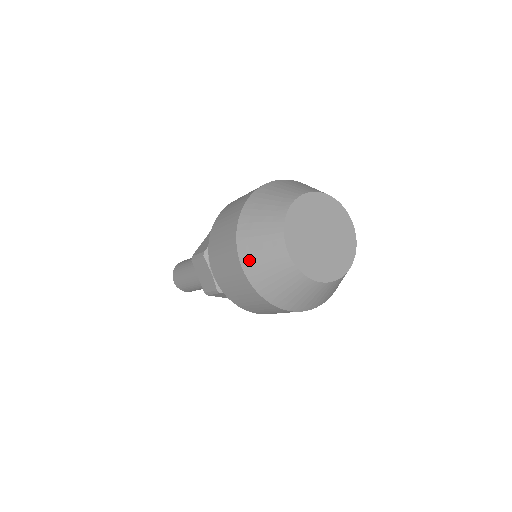
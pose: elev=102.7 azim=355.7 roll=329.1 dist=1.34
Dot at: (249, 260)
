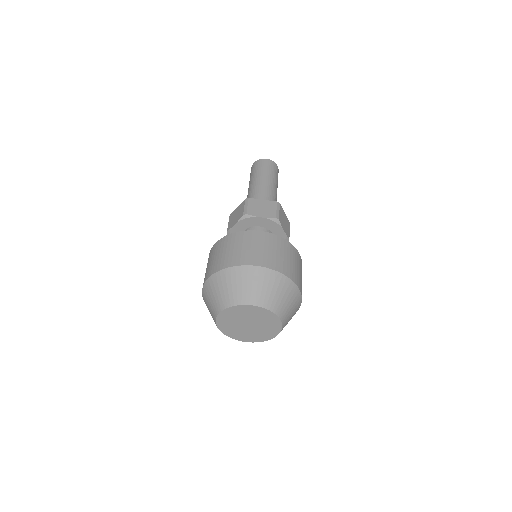
Dot at: occluded
